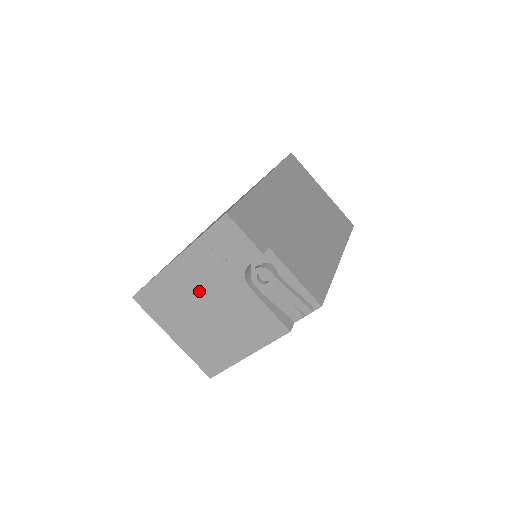
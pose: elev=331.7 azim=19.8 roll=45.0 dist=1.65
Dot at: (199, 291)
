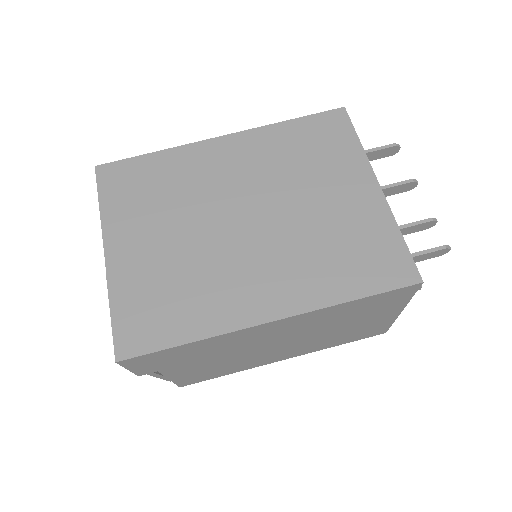
Dot at: occluded
